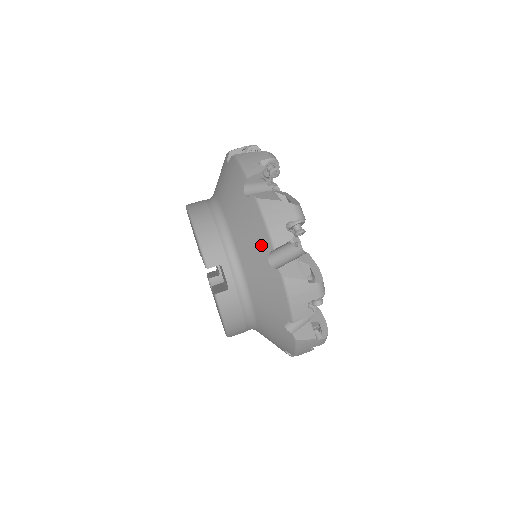
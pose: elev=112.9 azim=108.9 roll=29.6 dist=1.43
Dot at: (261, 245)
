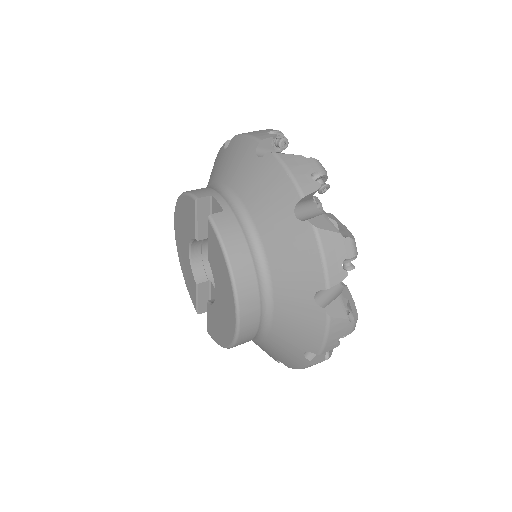
Dot at: (247, 153)
